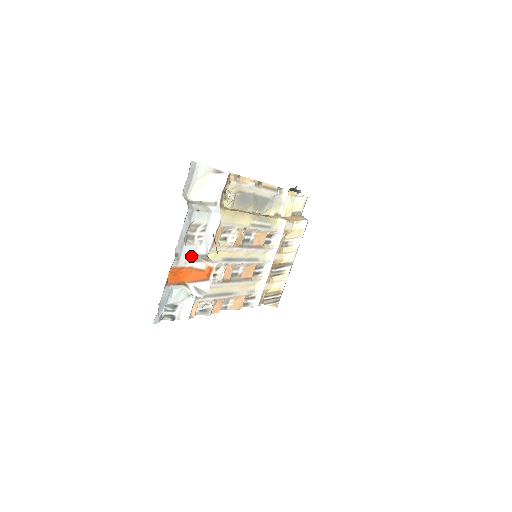
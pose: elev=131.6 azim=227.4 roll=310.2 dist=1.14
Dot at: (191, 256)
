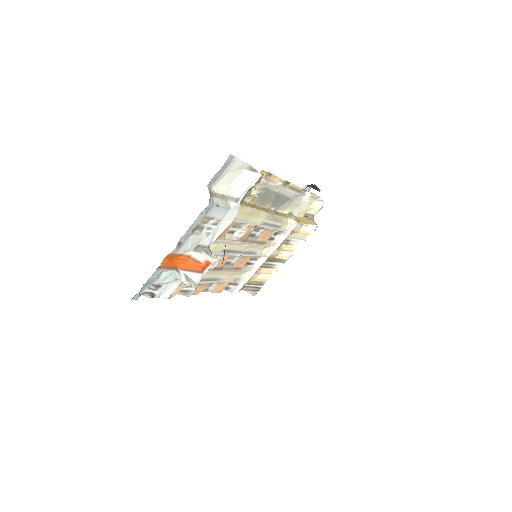
Dot at: (193, 245)
